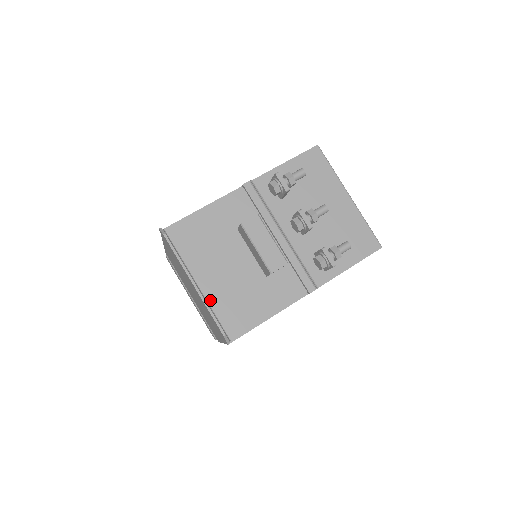
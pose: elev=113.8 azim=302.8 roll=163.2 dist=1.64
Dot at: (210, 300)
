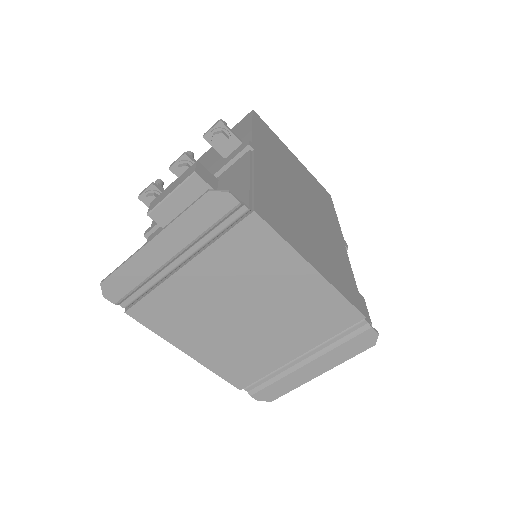
Dot at: occluded
